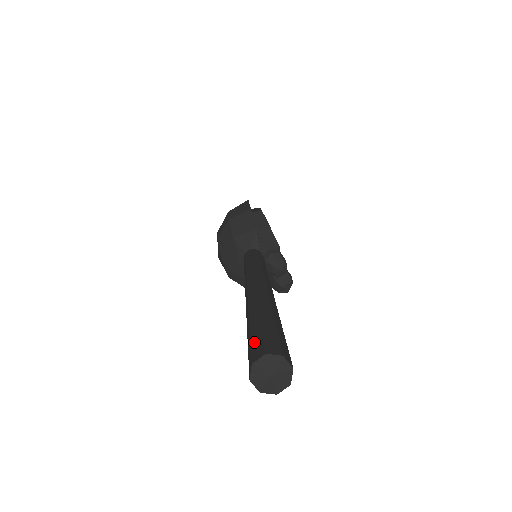
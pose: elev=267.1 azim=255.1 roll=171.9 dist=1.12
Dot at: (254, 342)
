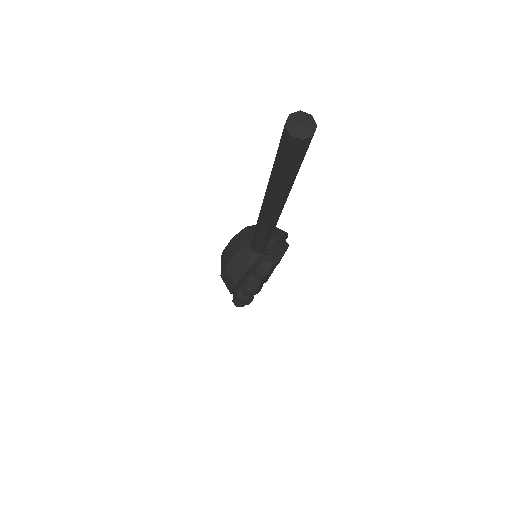
Dot at: occluded
